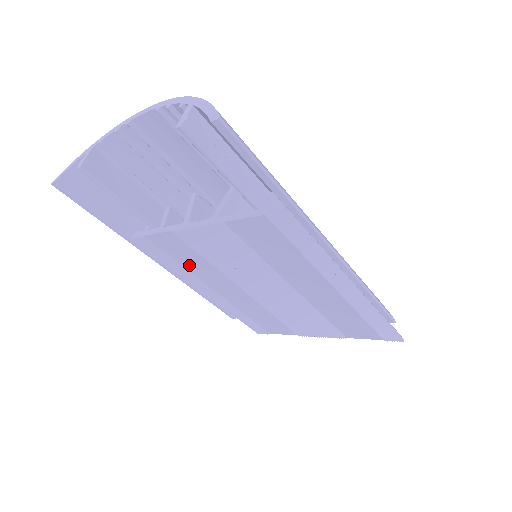
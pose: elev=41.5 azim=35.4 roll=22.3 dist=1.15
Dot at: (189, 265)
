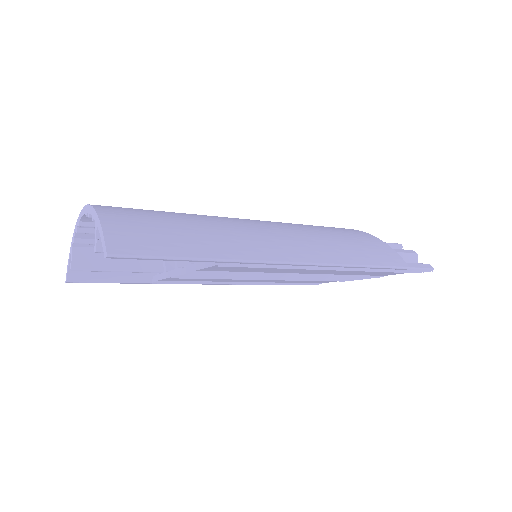
Dot at: (210, 280)
